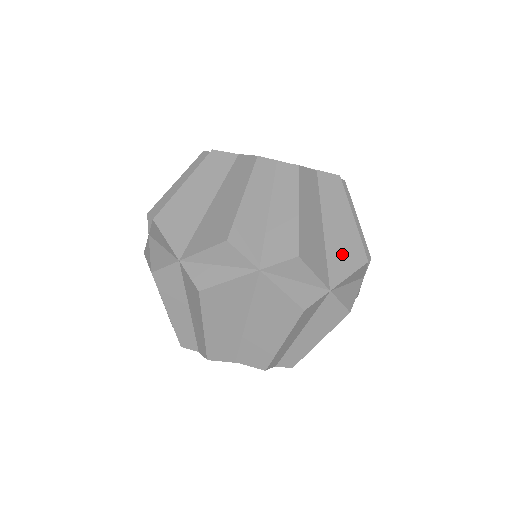
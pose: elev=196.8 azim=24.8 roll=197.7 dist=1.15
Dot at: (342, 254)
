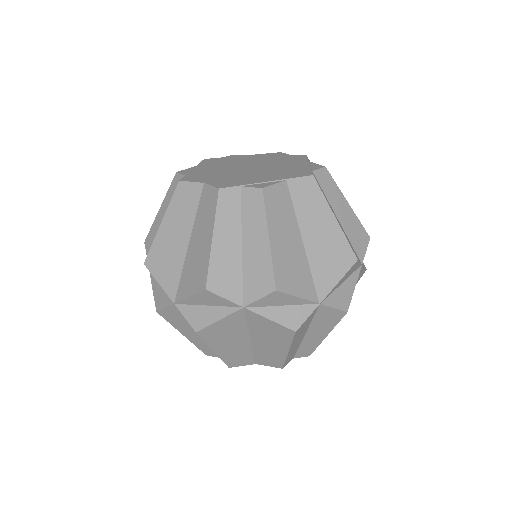
Dot at: (327, 262)
